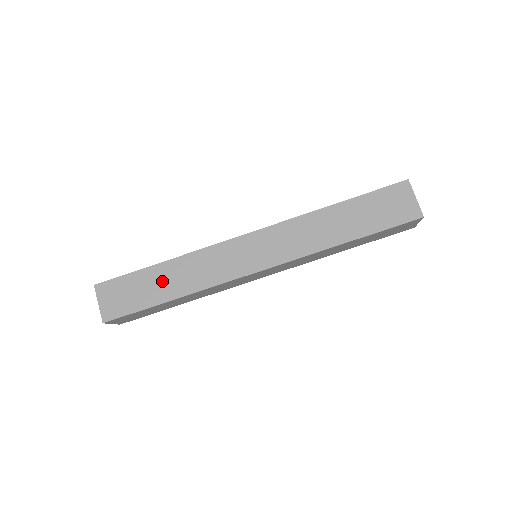
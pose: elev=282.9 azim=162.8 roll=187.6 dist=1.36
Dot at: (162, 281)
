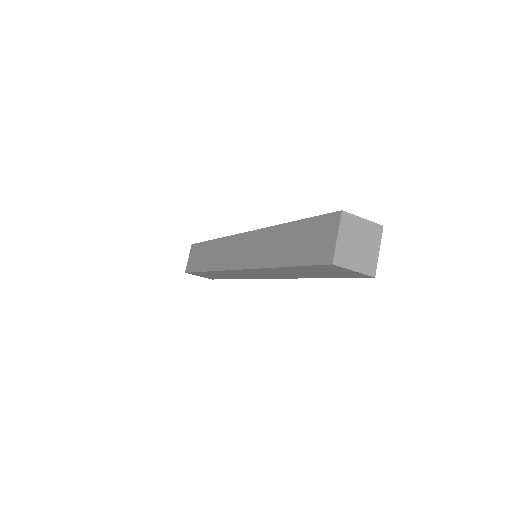
Dot at: (207, 255)
